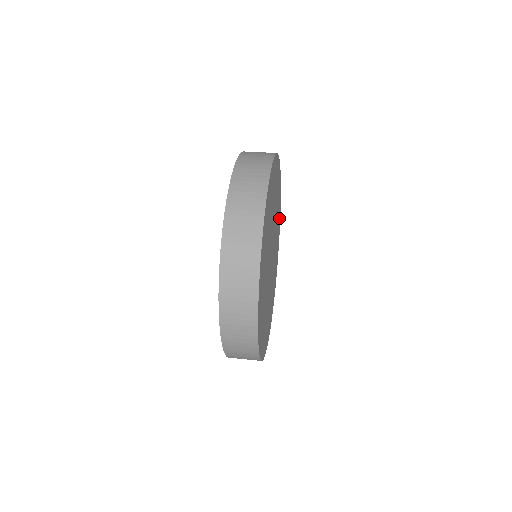
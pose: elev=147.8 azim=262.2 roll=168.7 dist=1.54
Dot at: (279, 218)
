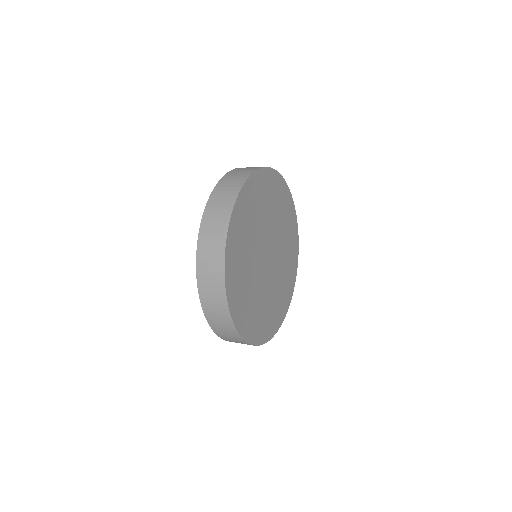
Dot at: (288, 297)
